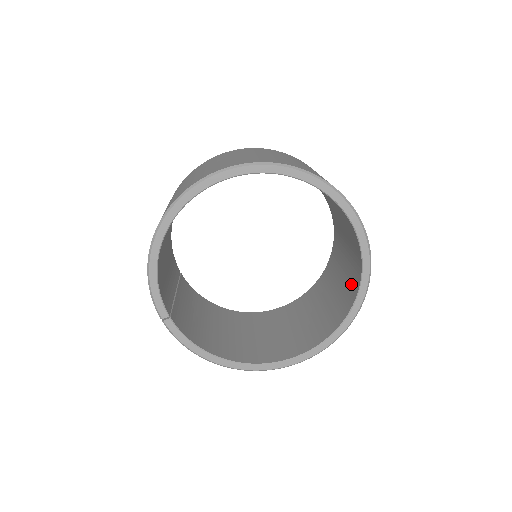
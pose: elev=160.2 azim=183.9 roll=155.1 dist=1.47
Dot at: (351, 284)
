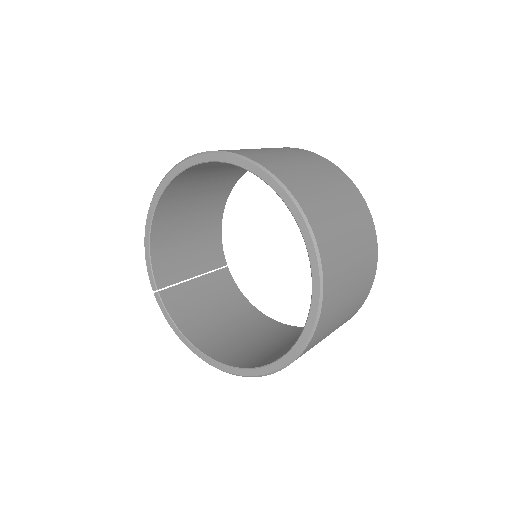
Dot at: occluded
